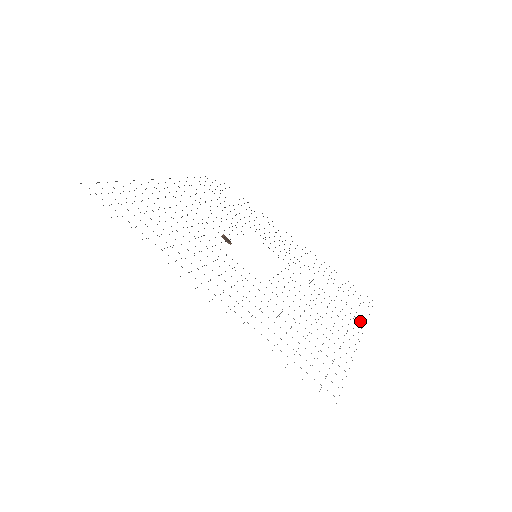
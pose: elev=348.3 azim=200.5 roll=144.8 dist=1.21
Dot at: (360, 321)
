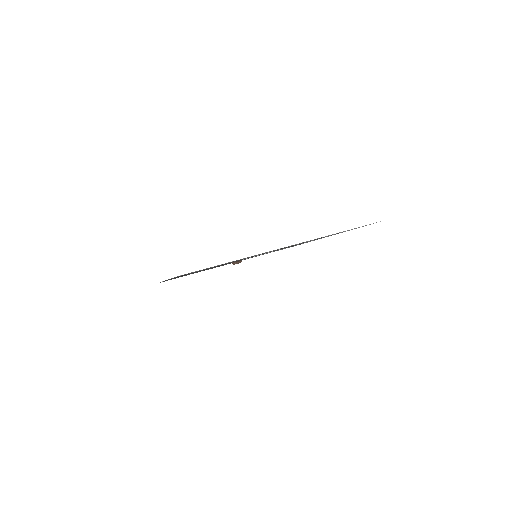
Dot at: occluded
